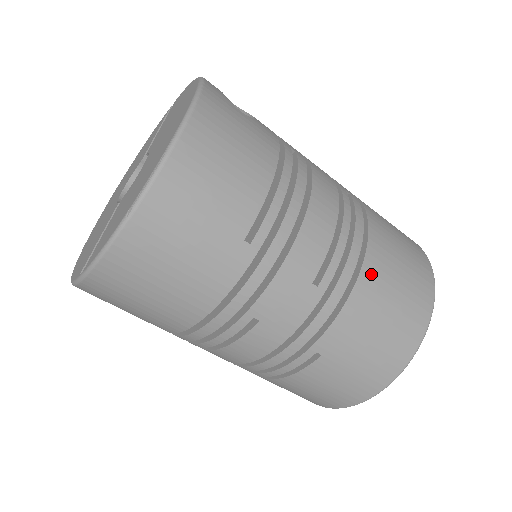
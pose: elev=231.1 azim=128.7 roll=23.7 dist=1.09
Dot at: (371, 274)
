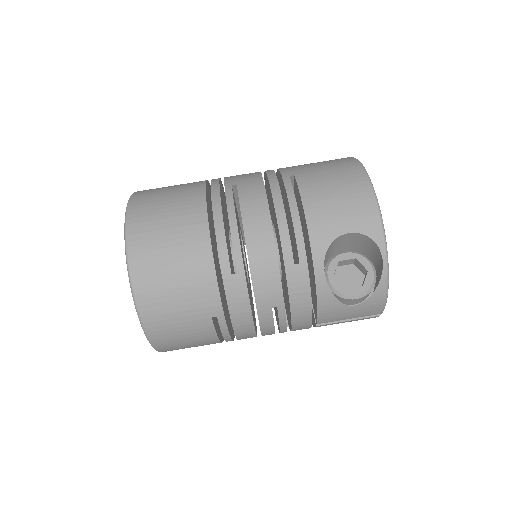
Dot at: occluded
